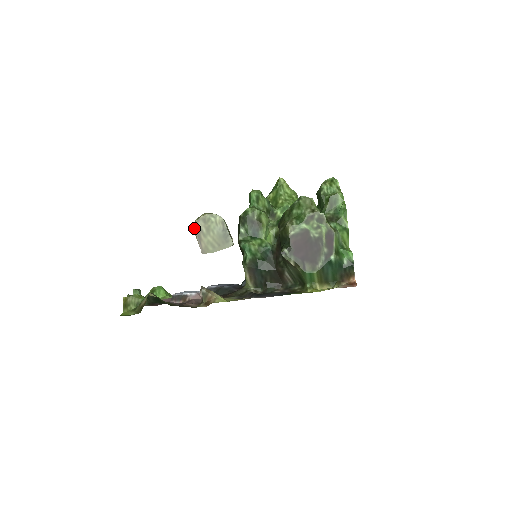
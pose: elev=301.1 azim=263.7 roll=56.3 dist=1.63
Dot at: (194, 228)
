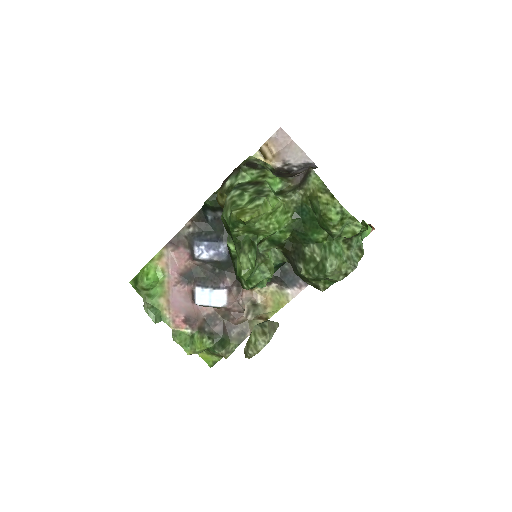
Dot at: occluded
